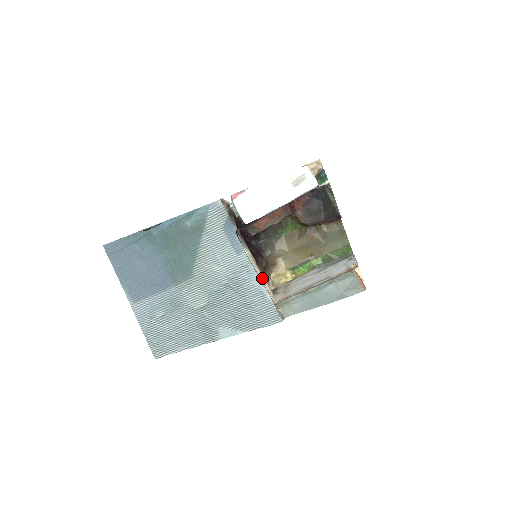
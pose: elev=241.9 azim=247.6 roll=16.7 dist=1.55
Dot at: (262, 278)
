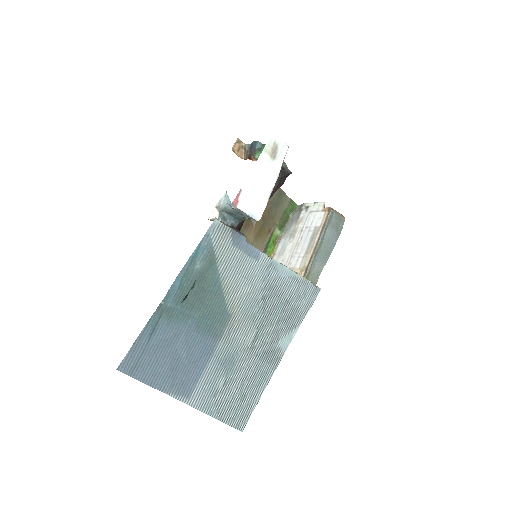
Dot at: occluded
